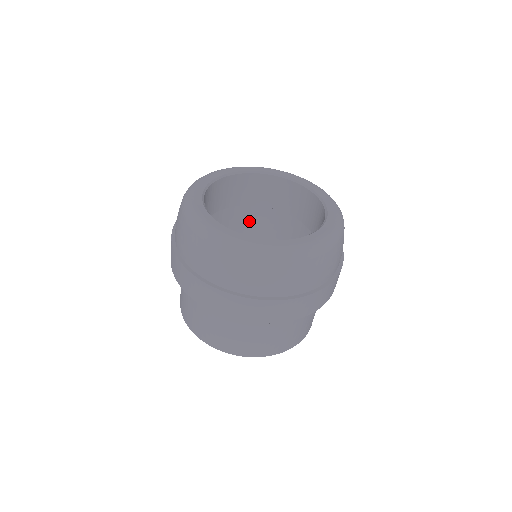
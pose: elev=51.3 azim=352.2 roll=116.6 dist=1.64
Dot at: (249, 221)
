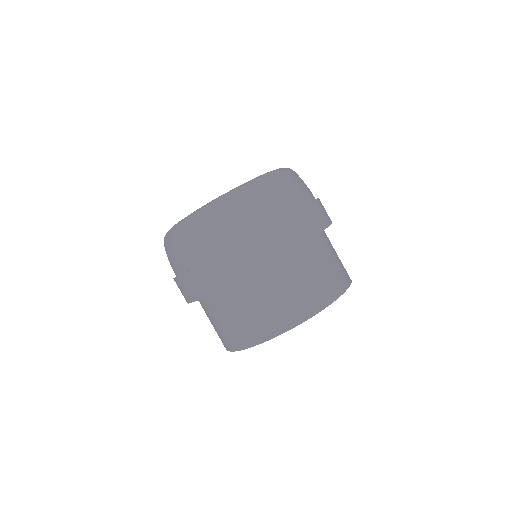
Dot at: occluded
